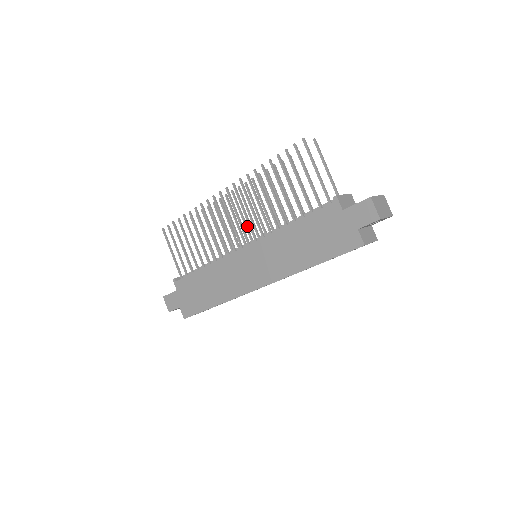
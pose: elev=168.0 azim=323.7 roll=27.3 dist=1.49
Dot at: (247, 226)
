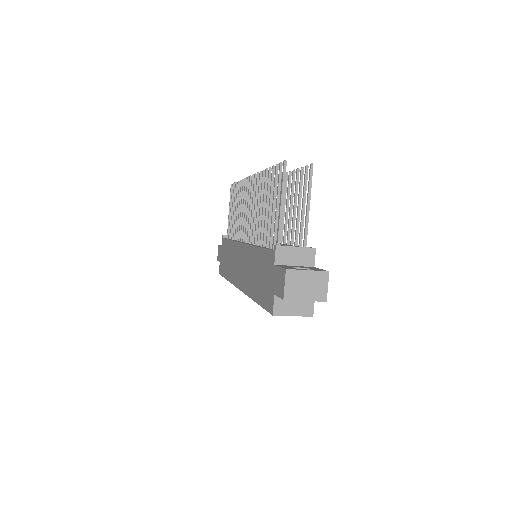
Dot at: occluded
